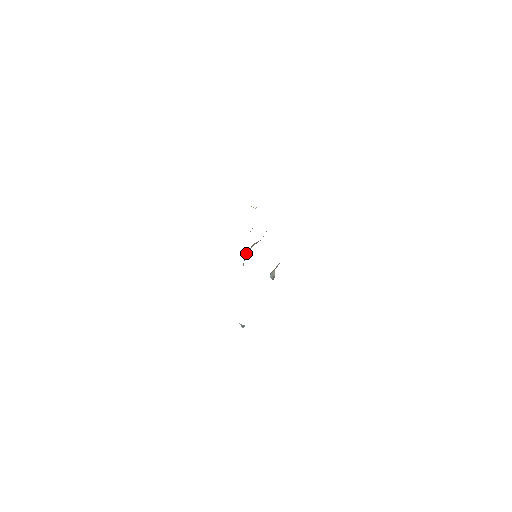
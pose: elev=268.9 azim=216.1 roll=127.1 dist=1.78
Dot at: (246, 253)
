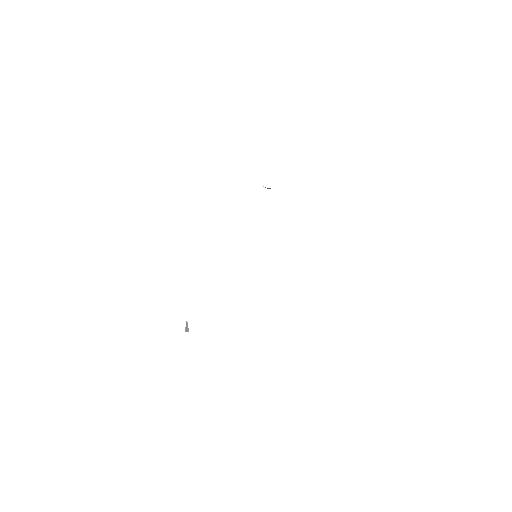
Dot at: occluded
